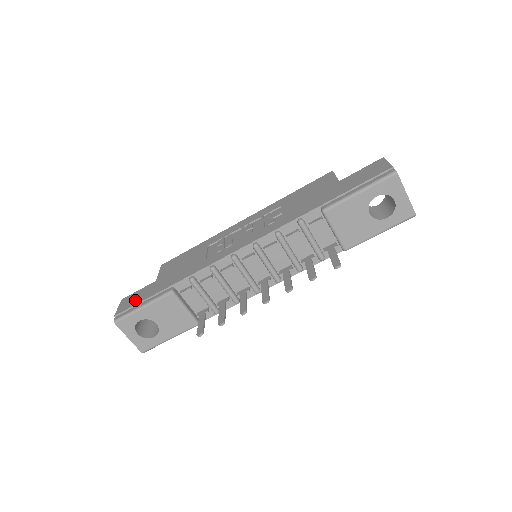
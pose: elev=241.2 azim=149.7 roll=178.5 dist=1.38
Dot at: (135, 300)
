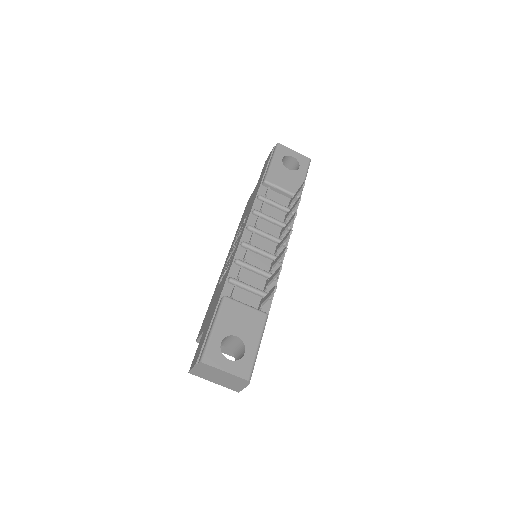
Dot at: (201, 342)
